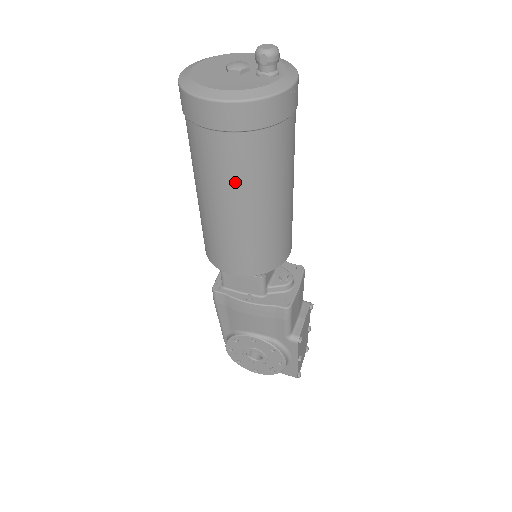
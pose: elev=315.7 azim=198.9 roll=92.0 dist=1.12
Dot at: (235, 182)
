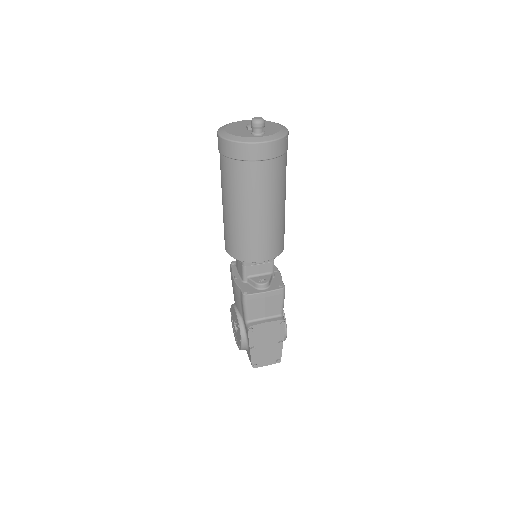
Dot at: (224, 186)
